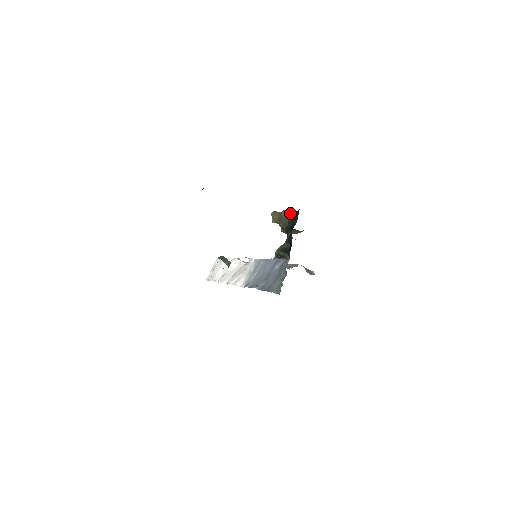
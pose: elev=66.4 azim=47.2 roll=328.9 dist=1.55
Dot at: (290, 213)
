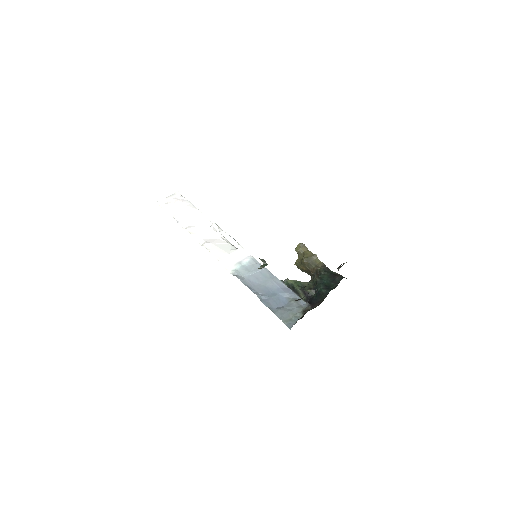
Dot at: (322, 264)
